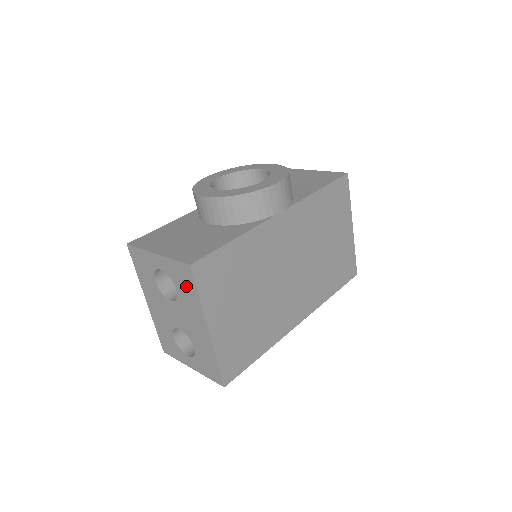
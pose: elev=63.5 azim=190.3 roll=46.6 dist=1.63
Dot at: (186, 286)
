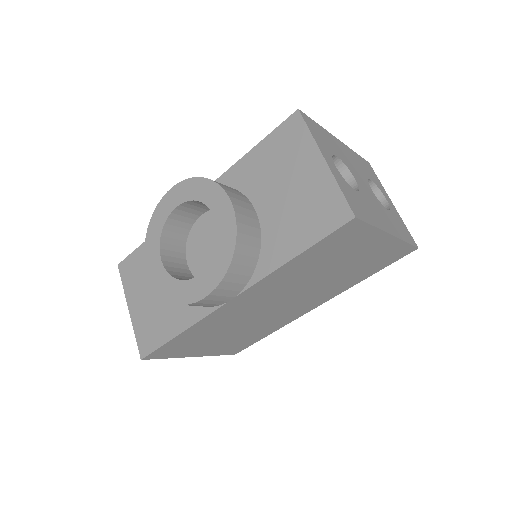
Dot at: occluded
